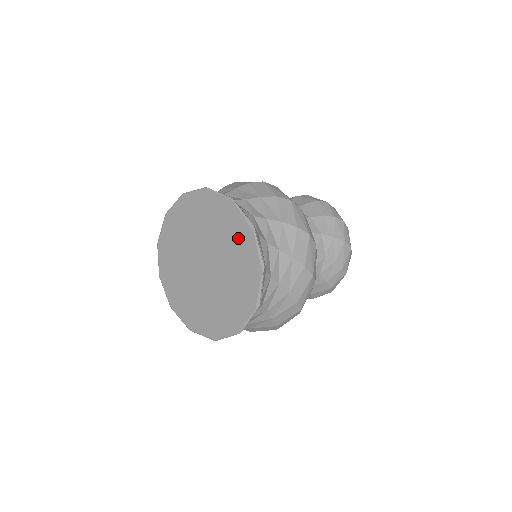
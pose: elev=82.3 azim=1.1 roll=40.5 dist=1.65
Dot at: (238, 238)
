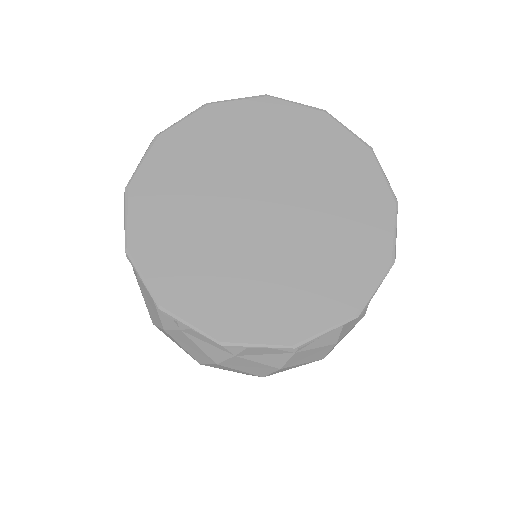
Dot at: (304, 133)
